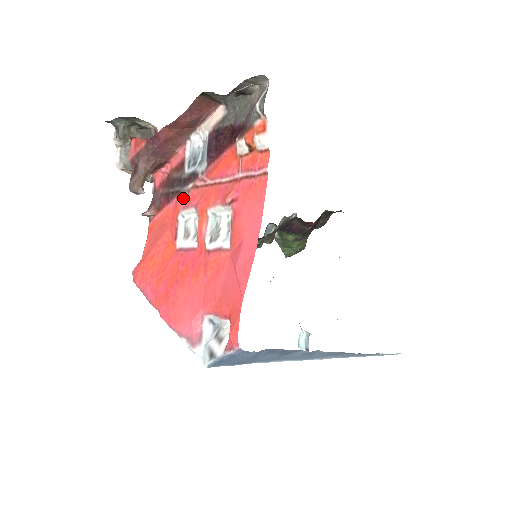
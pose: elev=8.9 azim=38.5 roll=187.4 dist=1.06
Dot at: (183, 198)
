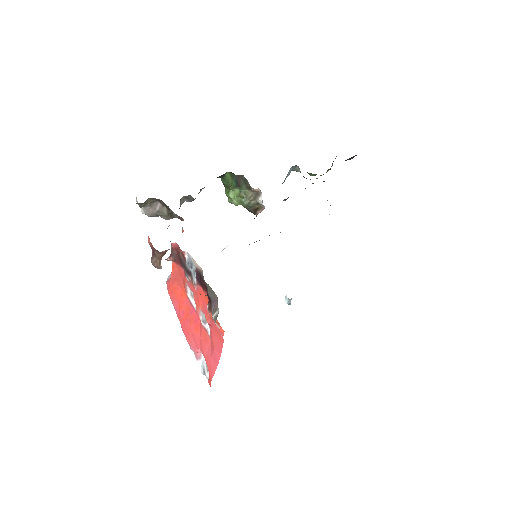
Dot at: (187, 279)
